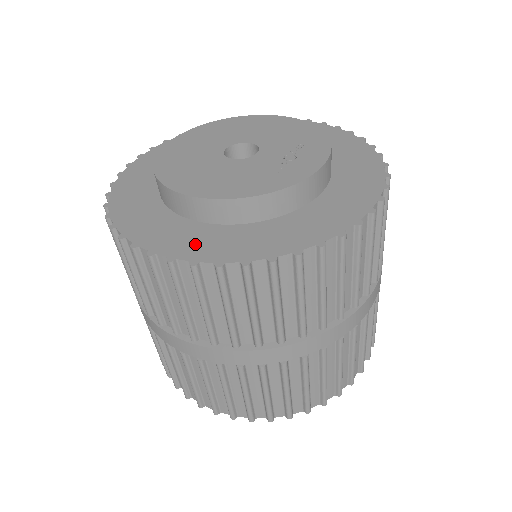
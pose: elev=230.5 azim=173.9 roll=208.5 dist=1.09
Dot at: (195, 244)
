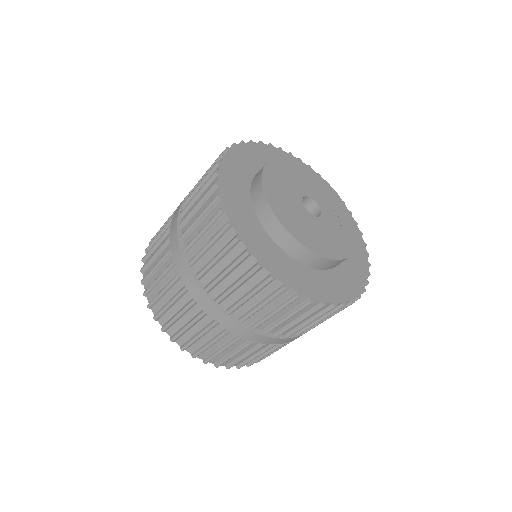
Dot at: (334, 289)
